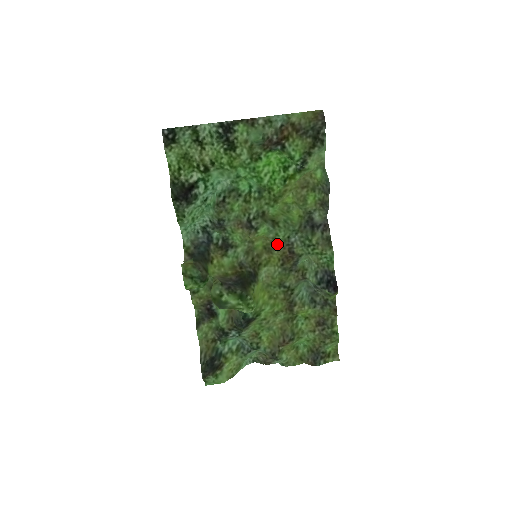
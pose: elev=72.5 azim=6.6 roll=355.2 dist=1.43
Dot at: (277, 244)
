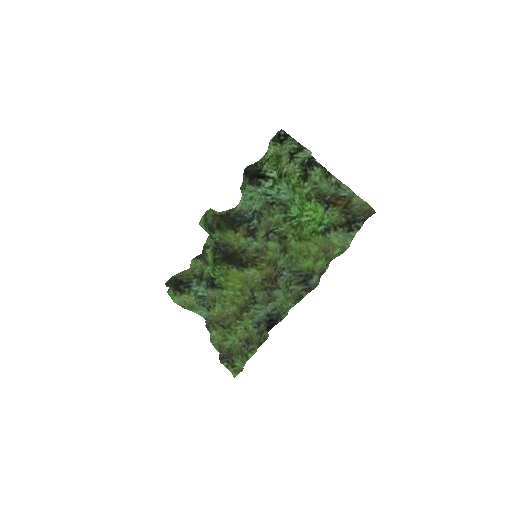
Dot at: (275, 265)
